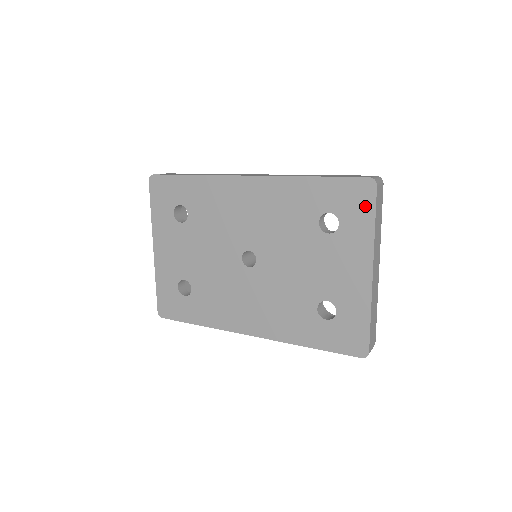
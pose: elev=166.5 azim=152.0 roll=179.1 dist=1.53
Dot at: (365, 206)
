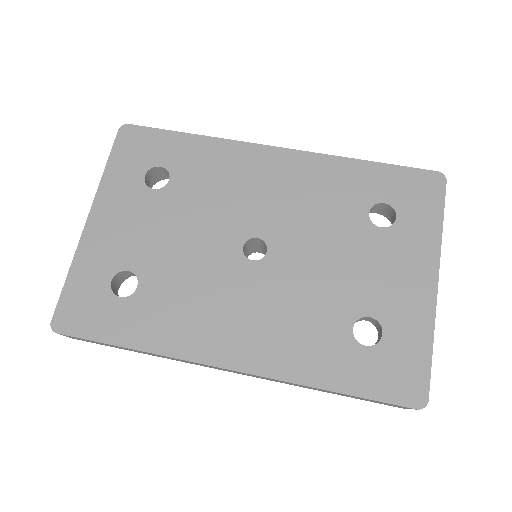
Dot at: (431, 201)
